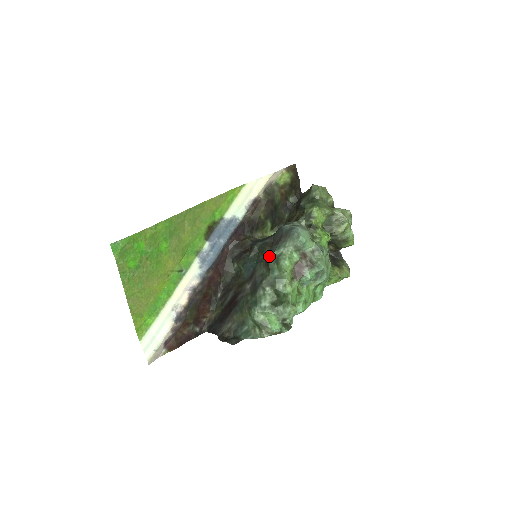
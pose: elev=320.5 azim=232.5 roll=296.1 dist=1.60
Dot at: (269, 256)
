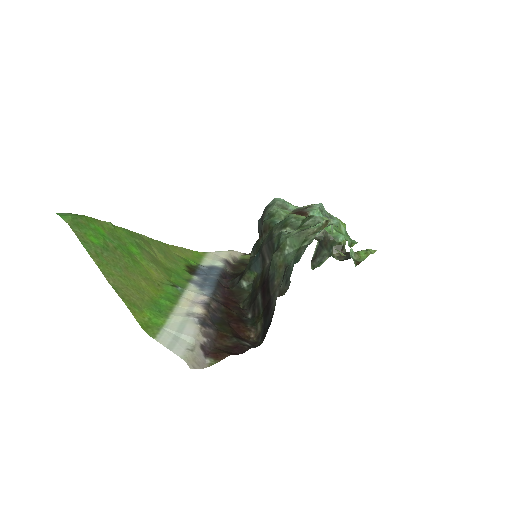
Dot at: occluded
